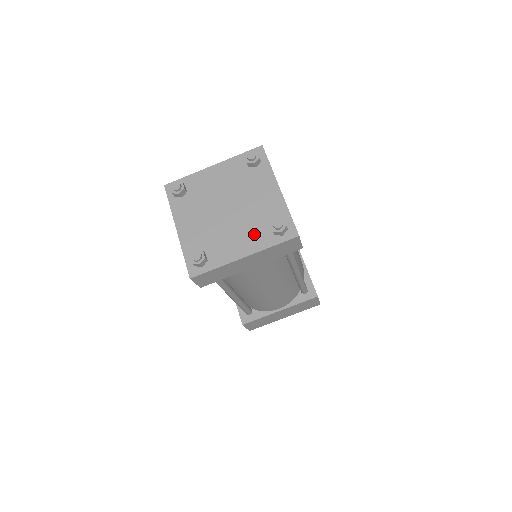
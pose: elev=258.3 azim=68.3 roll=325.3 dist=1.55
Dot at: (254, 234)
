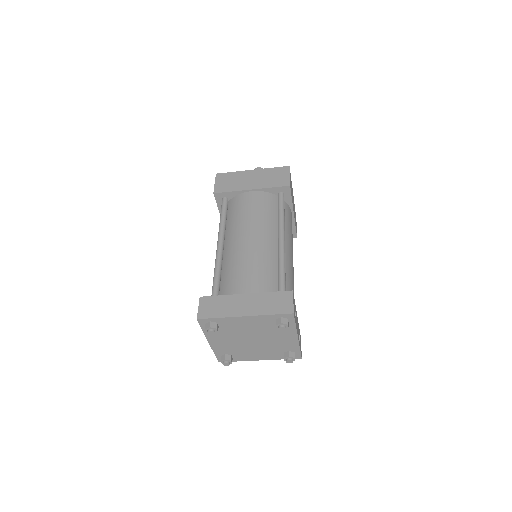
Dot at: (270, 353)
